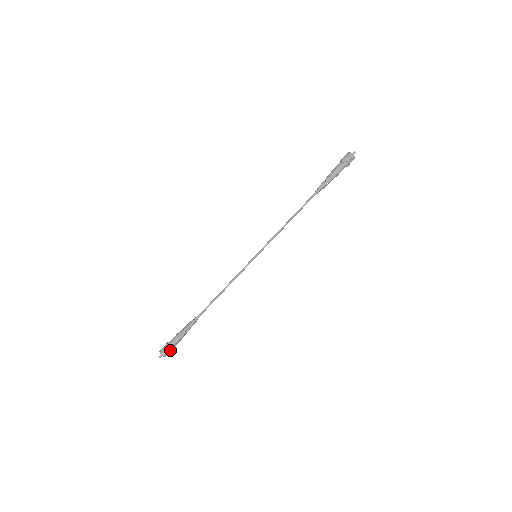
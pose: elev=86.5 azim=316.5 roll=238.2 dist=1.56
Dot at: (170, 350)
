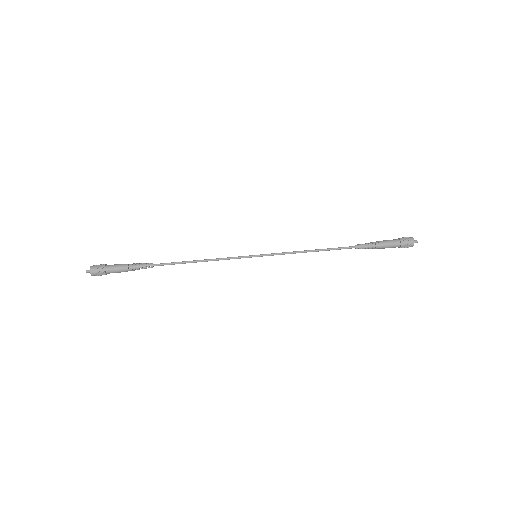
Dot at: (103, 274)
